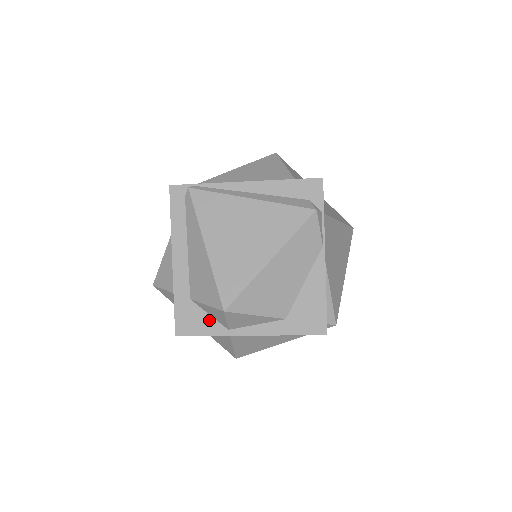
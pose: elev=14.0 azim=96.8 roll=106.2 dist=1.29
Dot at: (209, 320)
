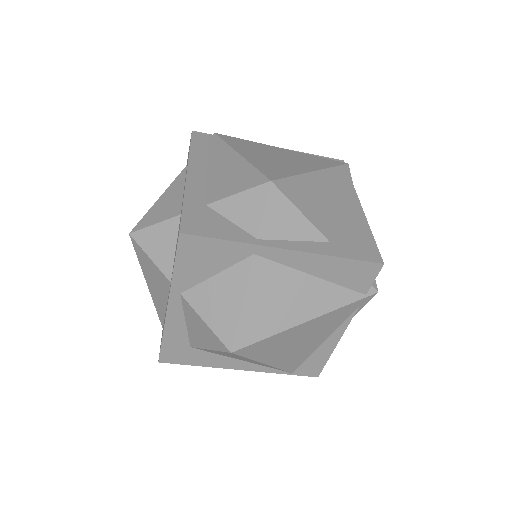
Dot at: (230, 226)
